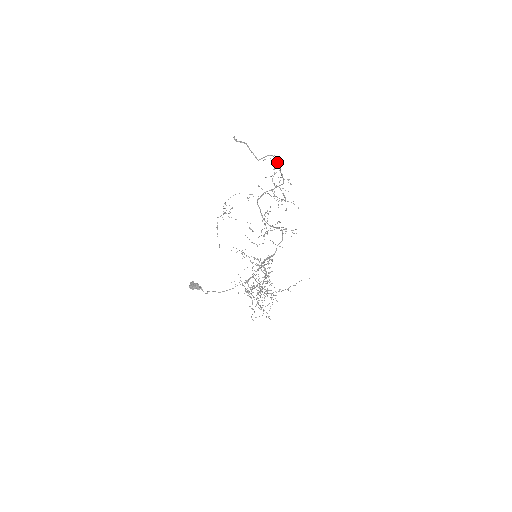
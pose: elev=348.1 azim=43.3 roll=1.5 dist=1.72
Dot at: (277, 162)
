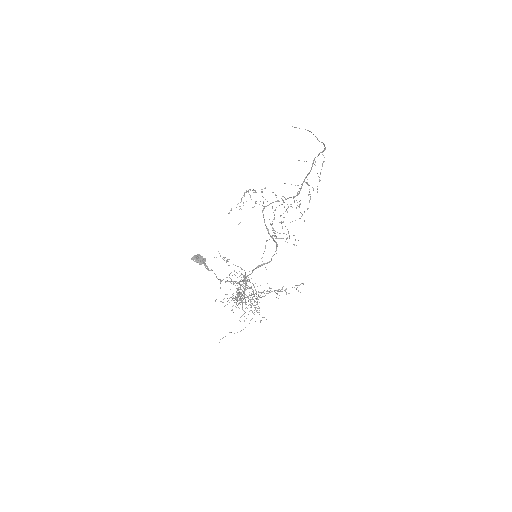
Dot at: (313, 163)
